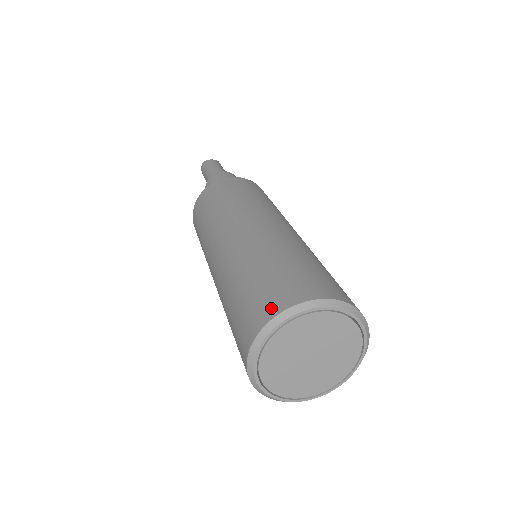
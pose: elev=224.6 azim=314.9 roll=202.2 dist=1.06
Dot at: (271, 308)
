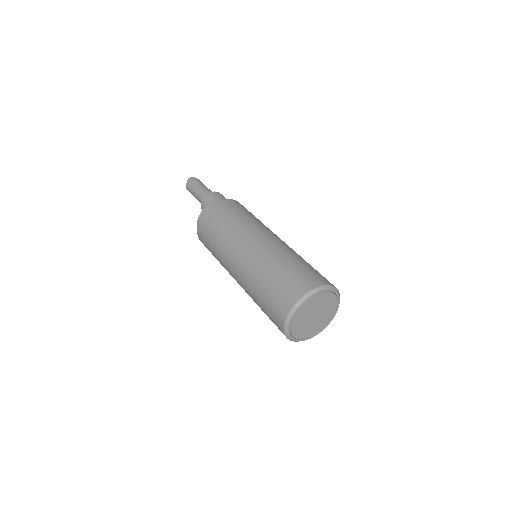
Dot at: (307, 286)
